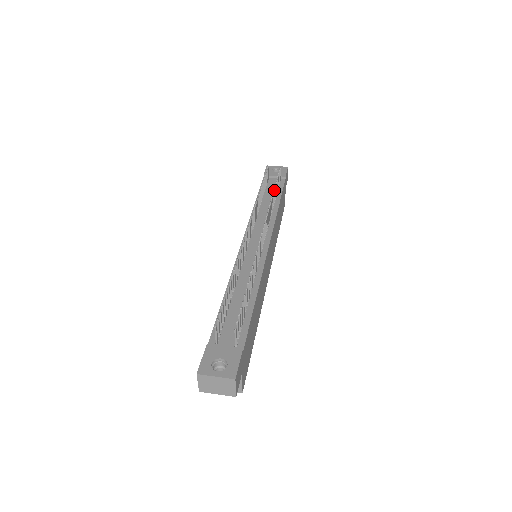
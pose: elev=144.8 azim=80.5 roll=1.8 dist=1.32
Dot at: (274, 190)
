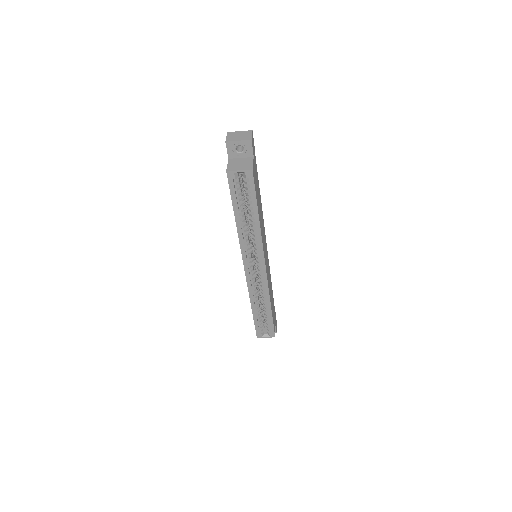
Dot at: occluded
